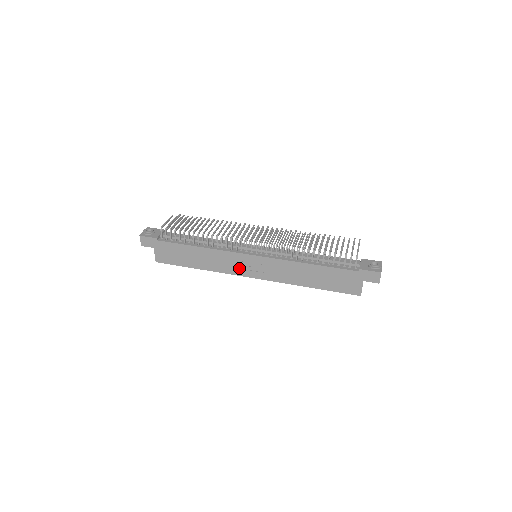
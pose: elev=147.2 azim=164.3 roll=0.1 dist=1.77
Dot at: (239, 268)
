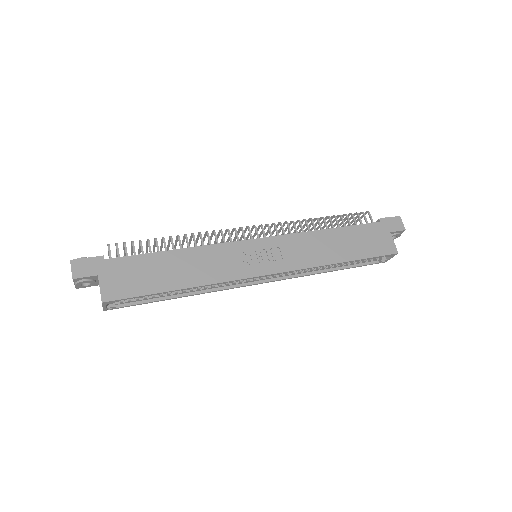
Dot at: (244, 266)
